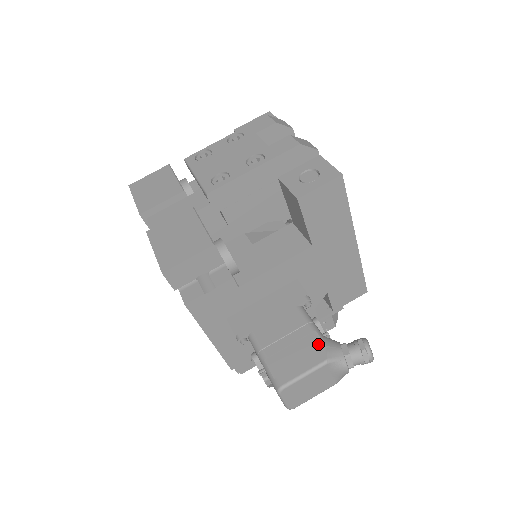
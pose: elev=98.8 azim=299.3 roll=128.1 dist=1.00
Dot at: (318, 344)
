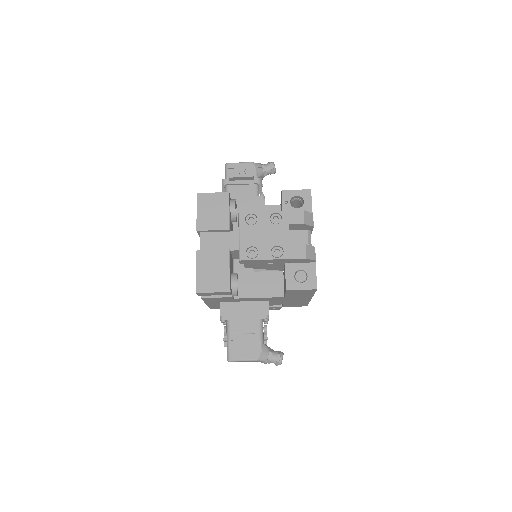
Dot at: (258, 348)
